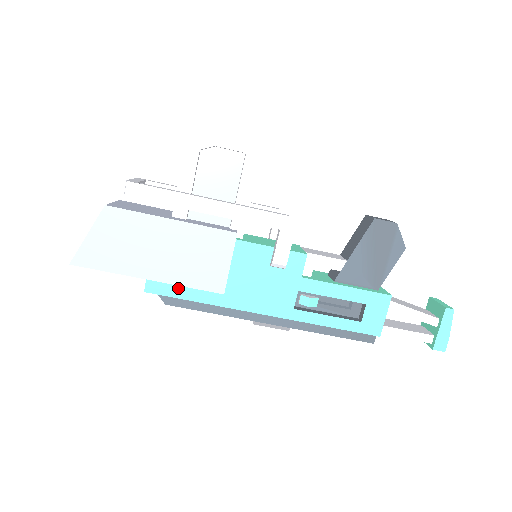
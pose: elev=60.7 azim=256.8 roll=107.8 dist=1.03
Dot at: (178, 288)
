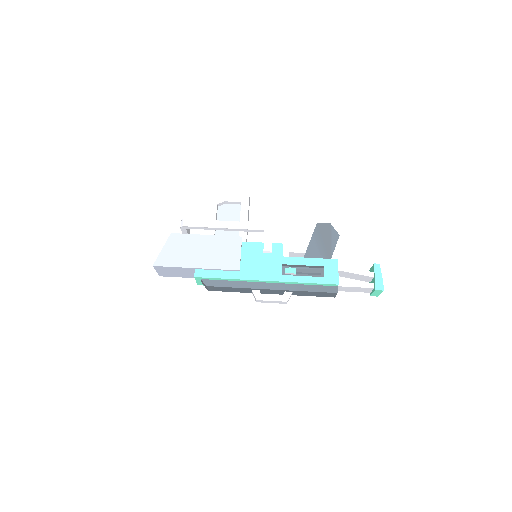
Dot at: (213, 272)
